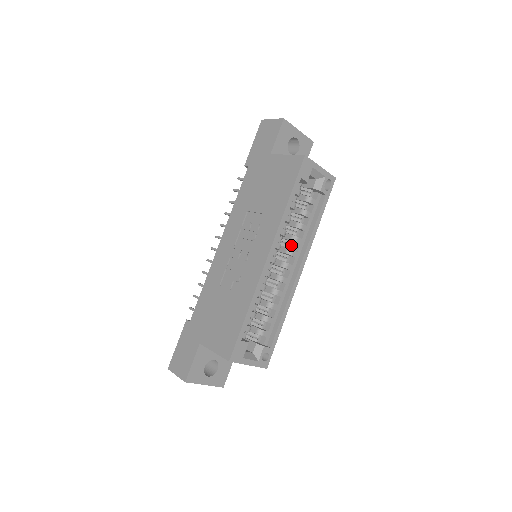
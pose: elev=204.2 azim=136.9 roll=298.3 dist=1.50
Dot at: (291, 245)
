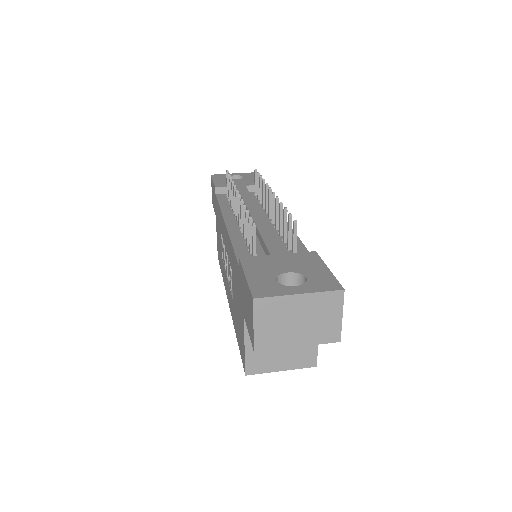
Dot at: occluded
